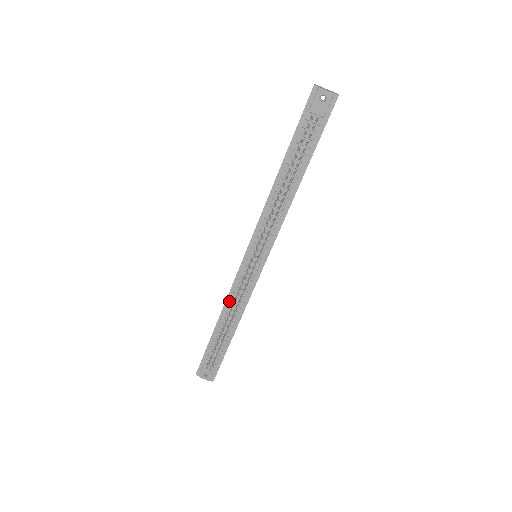
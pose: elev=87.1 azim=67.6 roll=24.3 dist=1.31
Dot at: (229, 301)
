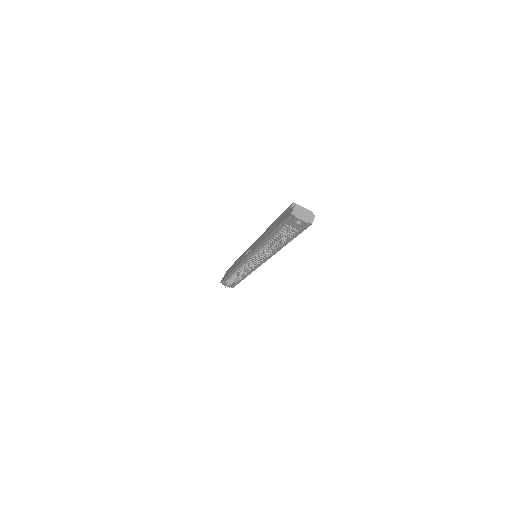
Dot at: (238, 268)
